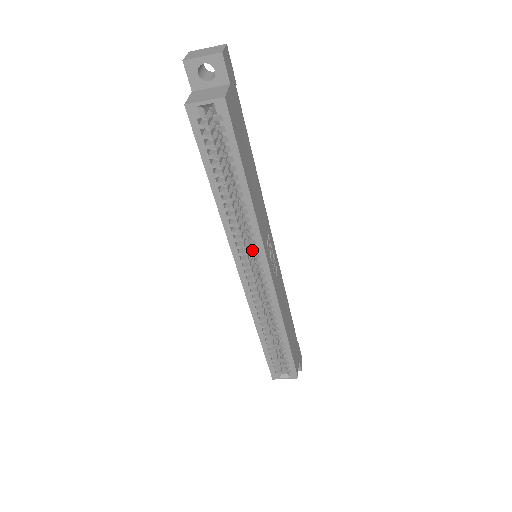
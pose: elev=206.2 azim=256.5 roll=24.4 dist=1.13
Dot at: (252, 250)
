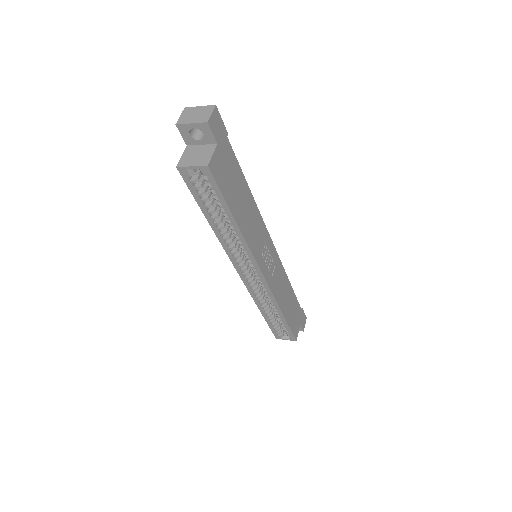
Dot at: occluded
